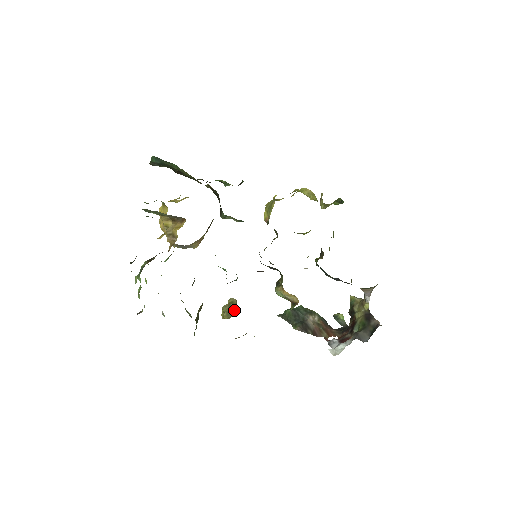
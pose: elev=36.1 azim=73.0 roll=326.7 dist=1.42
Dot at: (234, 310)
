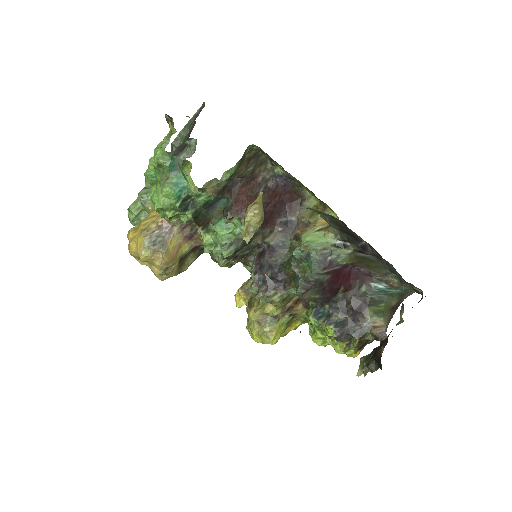
Dot at: (263, 213)
